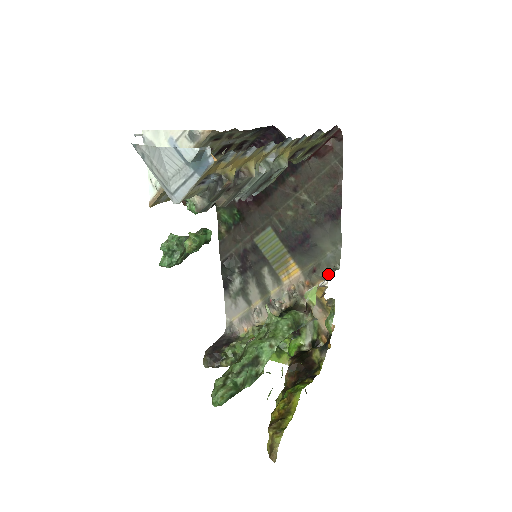
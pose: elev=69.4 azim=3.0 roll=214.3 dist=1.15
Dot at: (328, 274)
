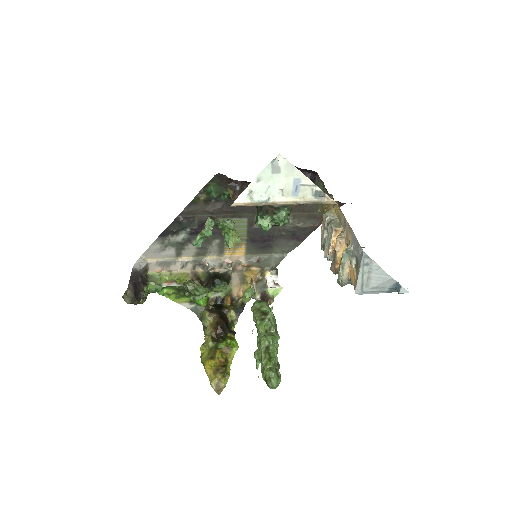
Dot at: (275, 273)
